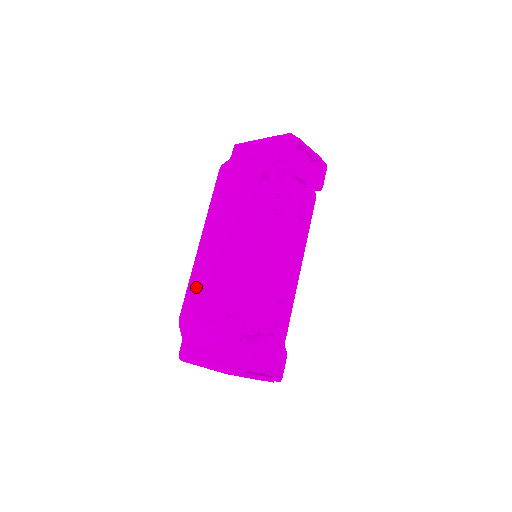
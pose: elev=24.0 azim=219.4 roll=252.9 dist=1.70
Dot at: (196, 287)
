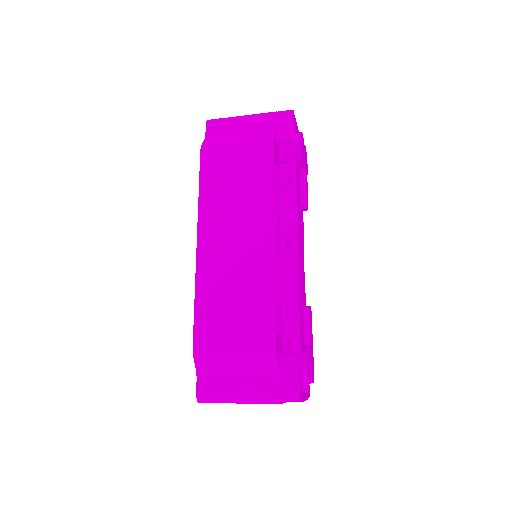
Dot at: (211, 303)
